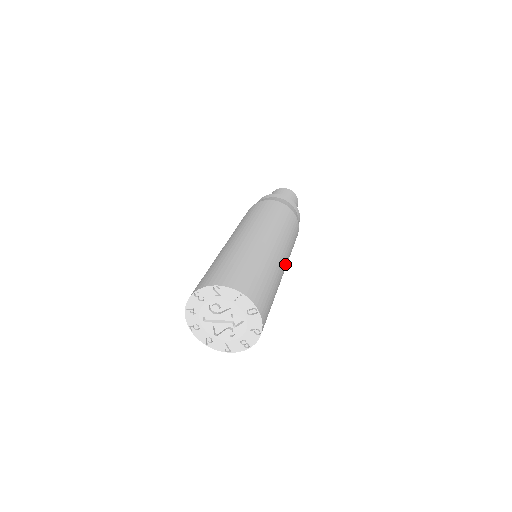
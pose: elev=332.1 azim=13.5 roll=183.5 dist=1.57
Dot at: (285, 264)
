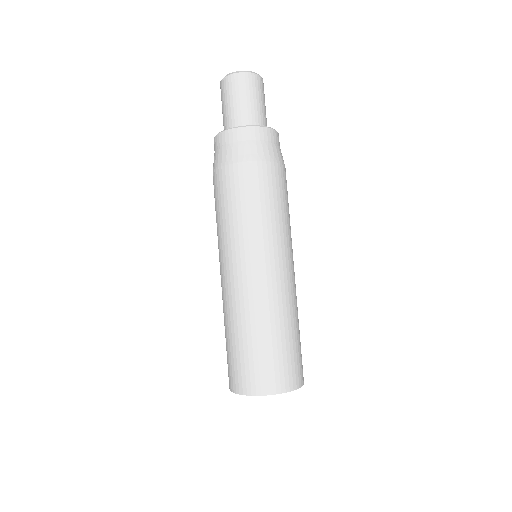
Dot at: occluded
